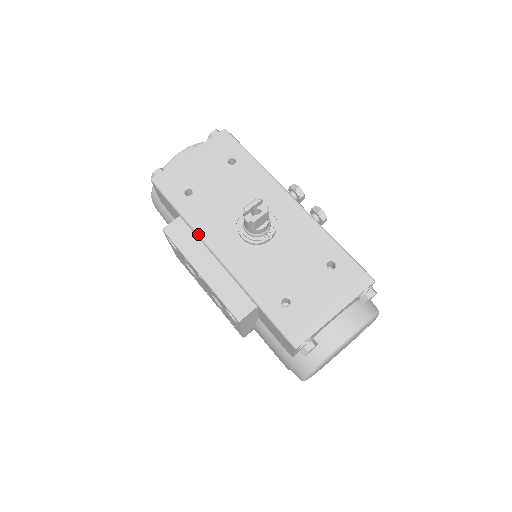
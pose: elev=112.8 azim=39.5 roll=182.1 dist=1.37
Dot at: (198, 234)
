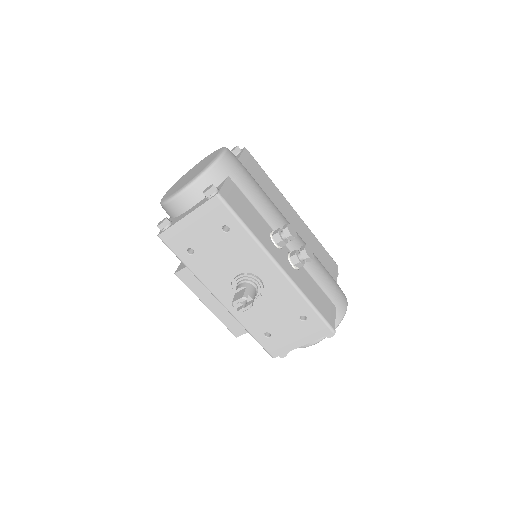
Dot at: (202, 284)
